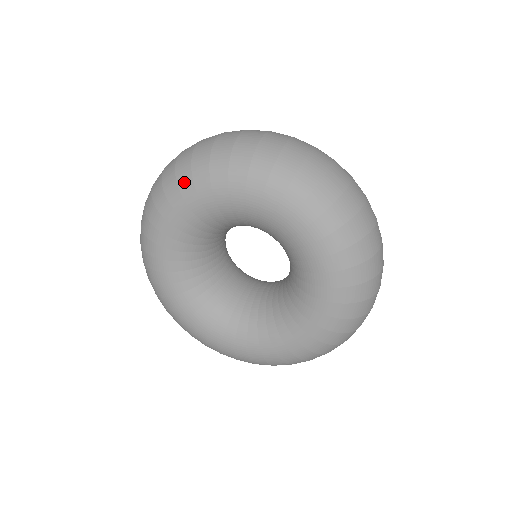
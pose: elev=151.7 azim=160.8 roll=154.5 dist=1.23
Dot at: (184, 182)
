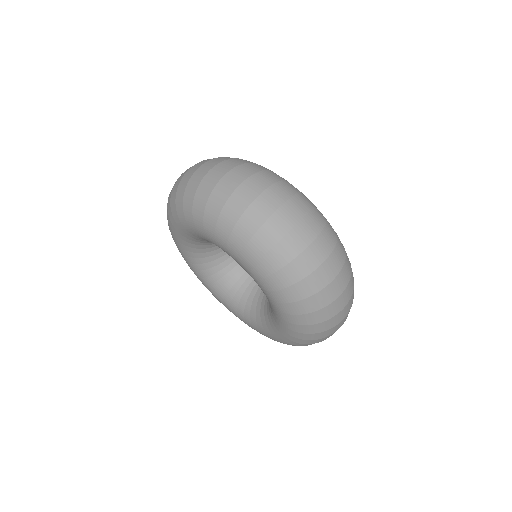
Dot at: (168, 219)
